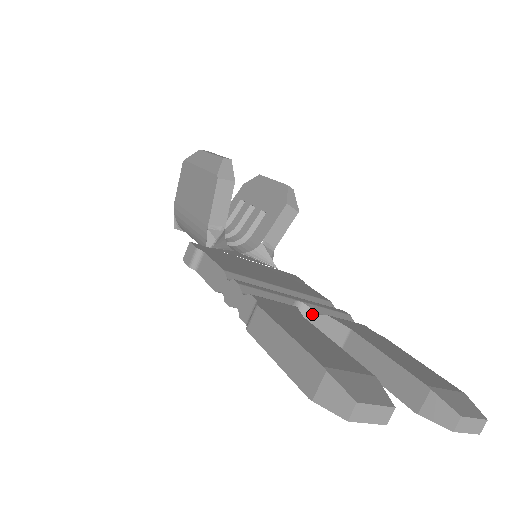
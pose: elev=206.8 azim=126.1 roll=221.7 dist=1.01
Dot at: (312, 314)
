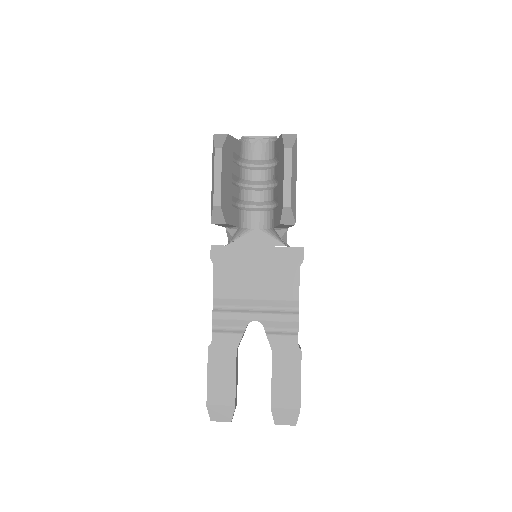
Dot at: (263, 326)
